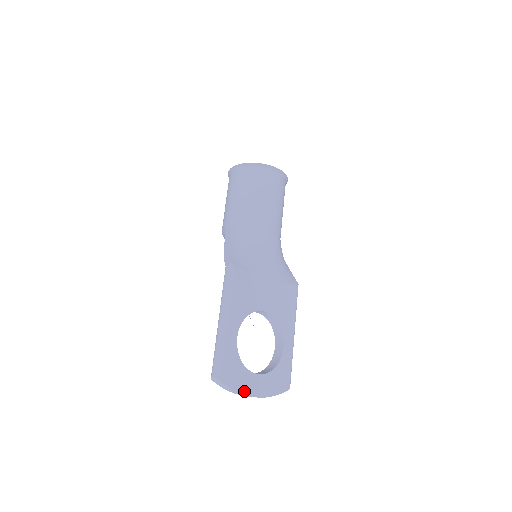
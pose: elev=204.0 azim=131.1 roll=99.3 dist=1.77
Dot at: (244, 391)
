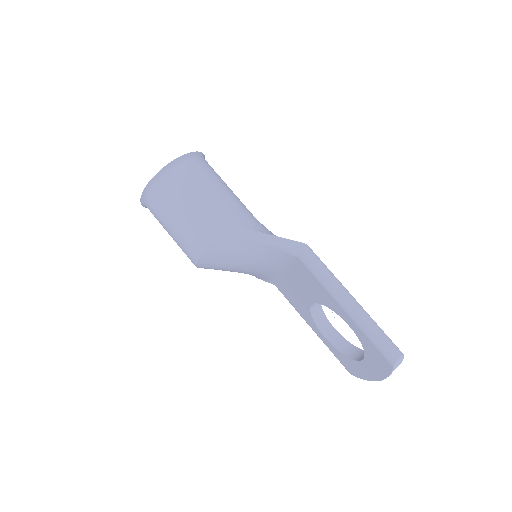
Dot at: occluded
